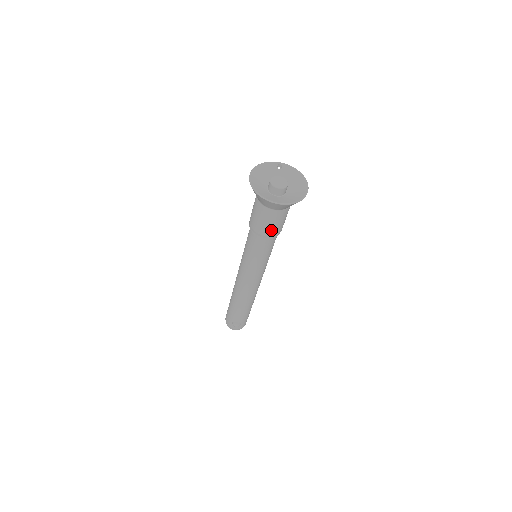
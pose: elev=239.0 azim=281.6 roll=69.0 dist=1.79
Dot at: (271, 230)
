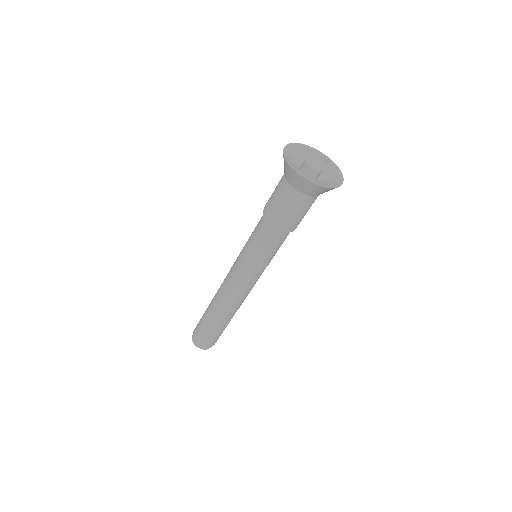
Dot at: (280, 215)
